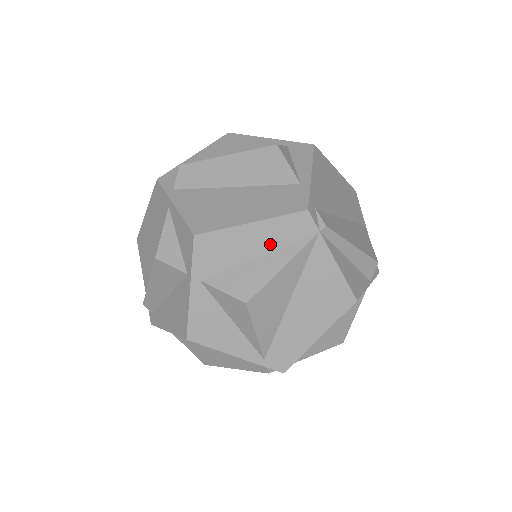
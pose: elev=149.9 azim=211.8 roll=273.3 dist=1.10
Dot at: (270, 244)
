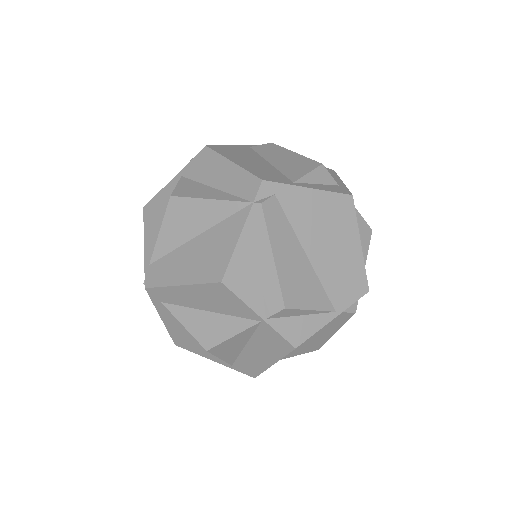
Dot at: (226, 185)
